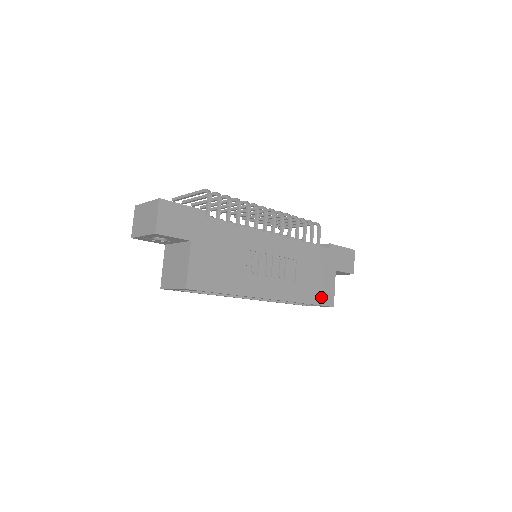
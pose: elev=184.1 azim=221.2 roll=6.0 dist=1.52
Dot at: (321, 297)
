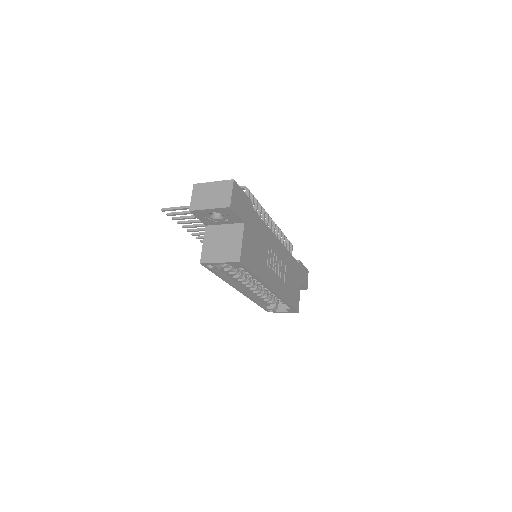
Dot at: (294, 301)
